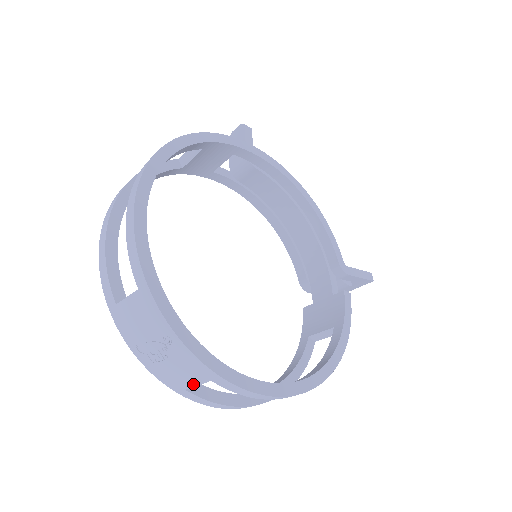
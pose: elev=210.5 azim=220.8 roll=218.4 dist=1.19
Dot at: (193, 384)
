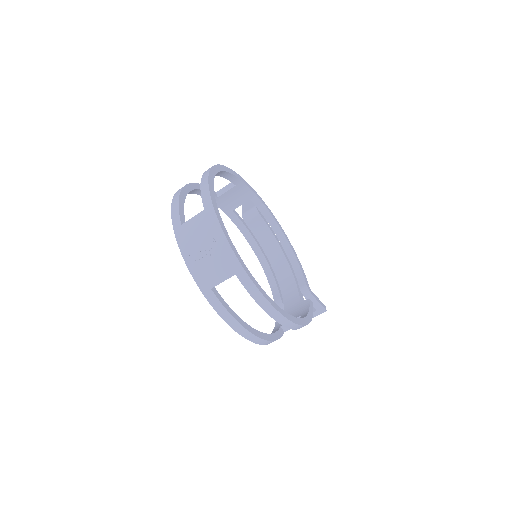
Dot at: (220, 281)
